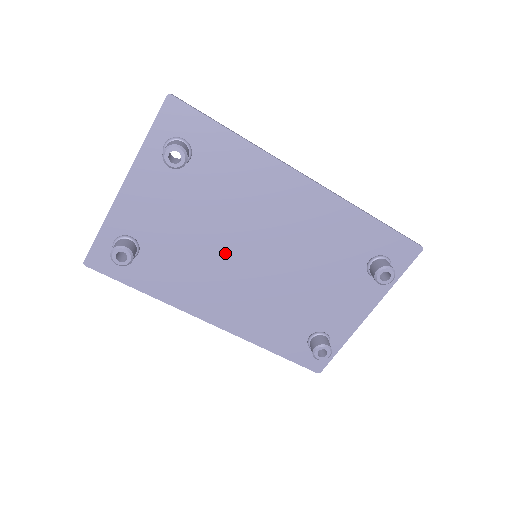
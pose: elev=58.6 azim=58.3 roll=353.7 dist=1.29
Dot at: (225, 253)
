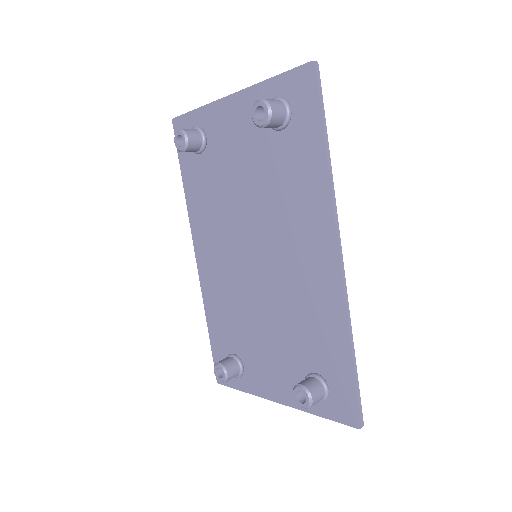
Dot at: (242, 226)
